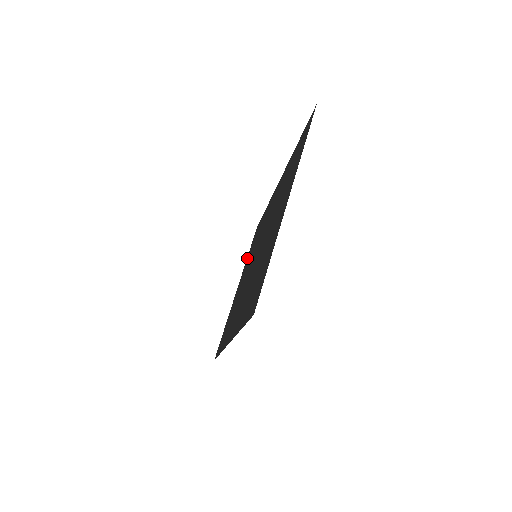
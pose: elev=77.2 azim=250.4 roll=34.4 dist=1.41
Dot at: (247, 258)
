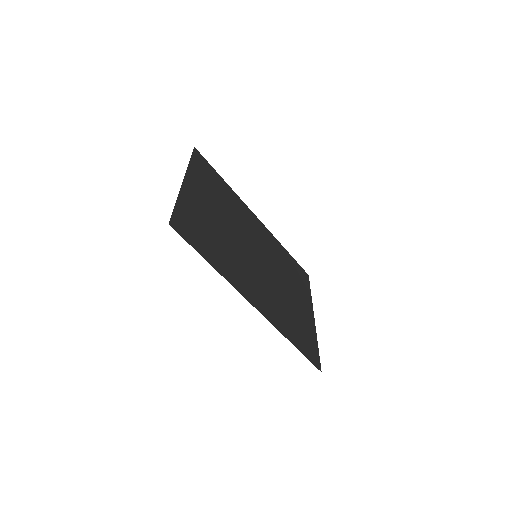
Dot at: (307, 293)
